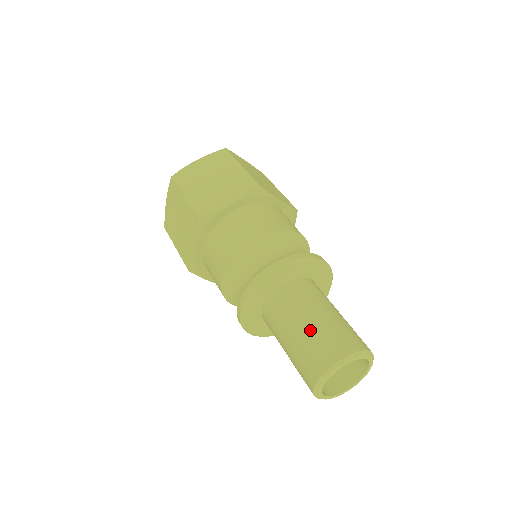
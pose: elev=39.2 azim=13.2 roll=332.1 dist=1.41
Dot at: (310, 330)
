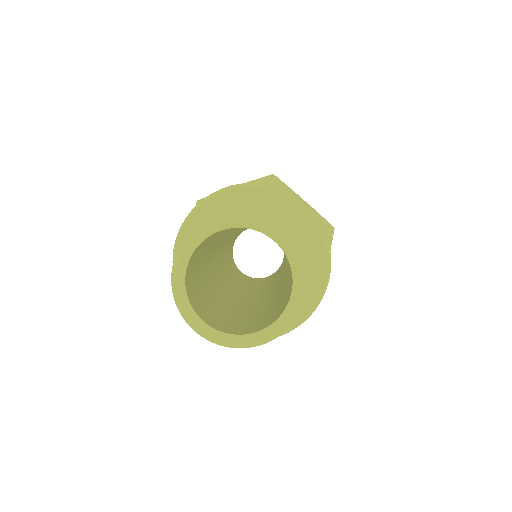
Dot at: occluded
